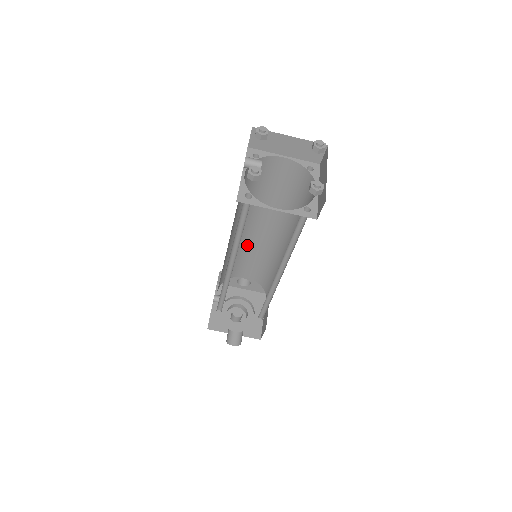
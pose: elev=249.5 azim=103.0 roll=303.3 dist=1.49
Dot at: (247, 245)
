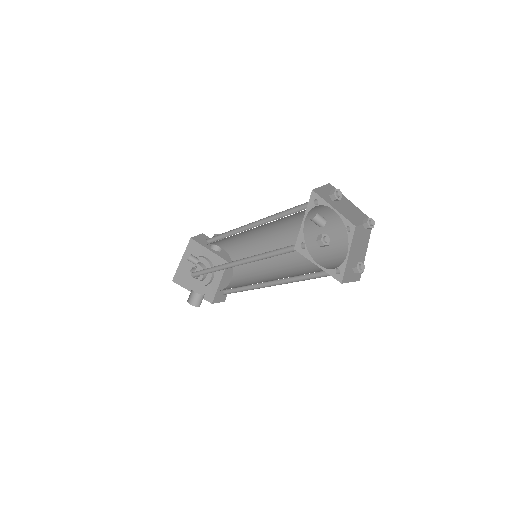
Dot at: (246, 234)
